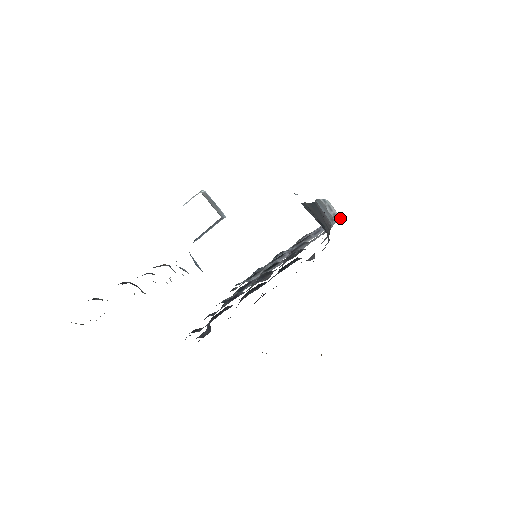
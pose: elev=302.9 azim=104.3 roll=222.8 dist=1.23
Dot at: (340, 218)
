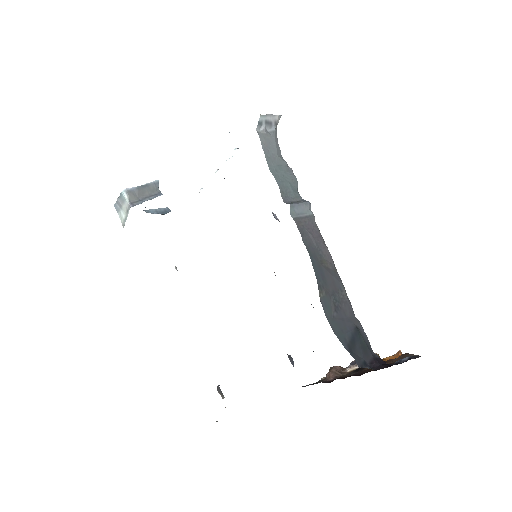
Dot at: (280, 116)
